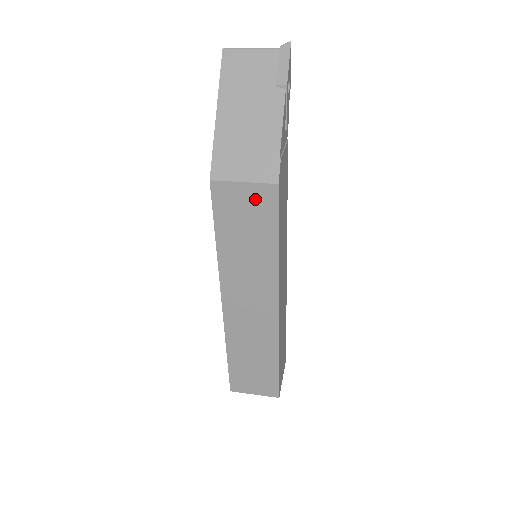
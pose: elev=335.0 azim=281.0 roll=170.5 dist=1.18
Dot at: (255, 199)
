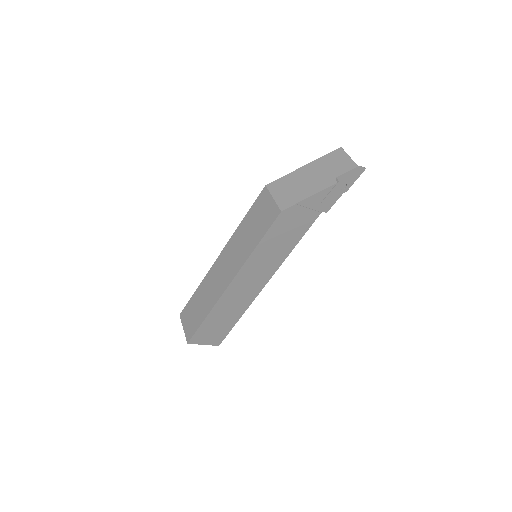
Dot at: (270, 211)
